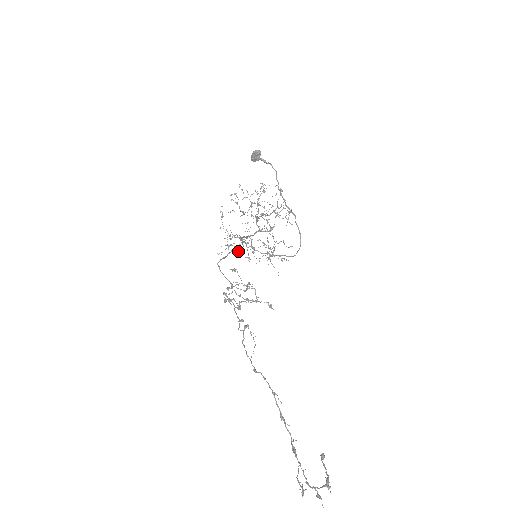
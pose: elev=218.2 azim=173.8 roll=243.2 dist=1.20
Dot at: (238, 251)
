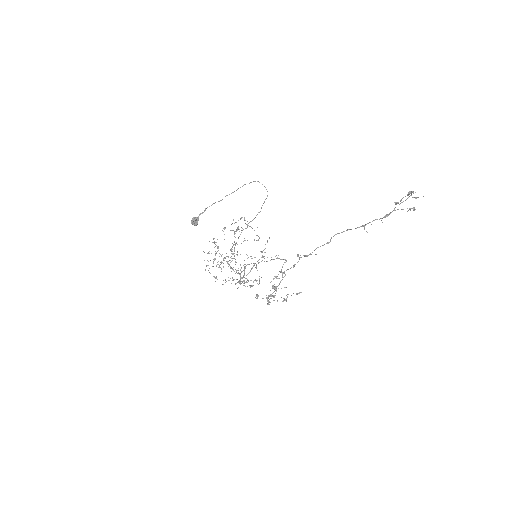
Dot at: (246, 282)
